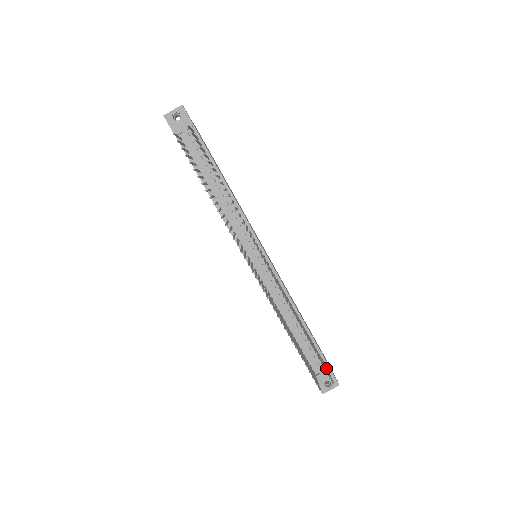
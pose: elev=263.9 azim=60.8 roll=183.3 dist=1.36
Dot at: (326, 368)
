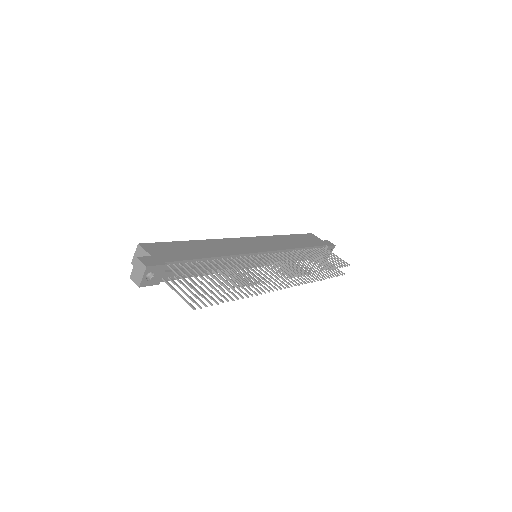
Dot at: (335, 258)
